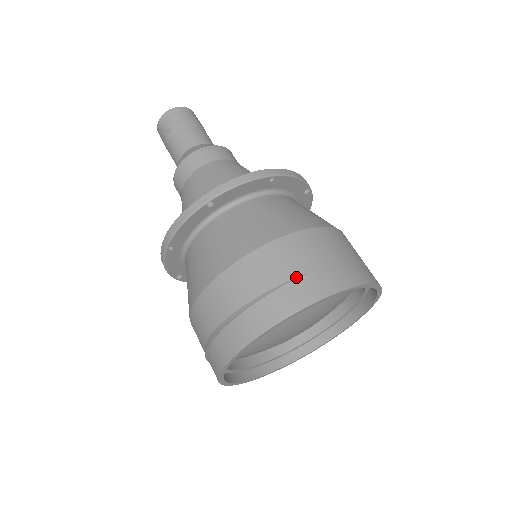
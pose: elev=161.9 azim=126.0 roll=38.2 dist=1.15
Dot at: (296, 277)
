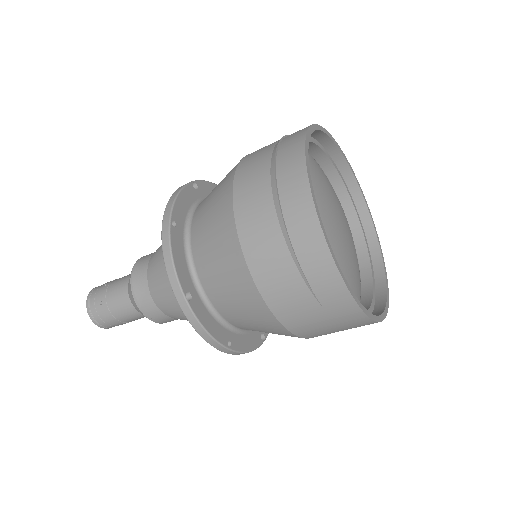
Dot at: occluded
